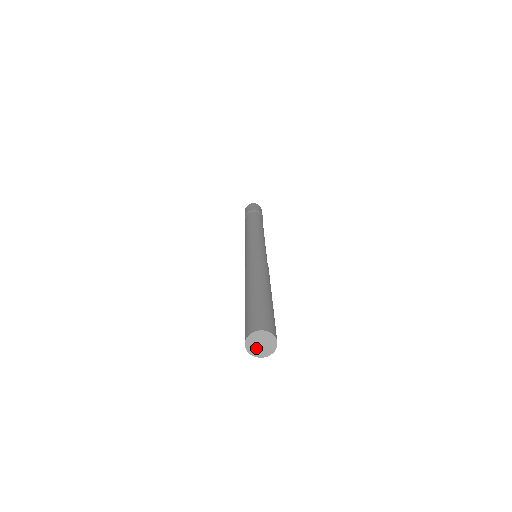
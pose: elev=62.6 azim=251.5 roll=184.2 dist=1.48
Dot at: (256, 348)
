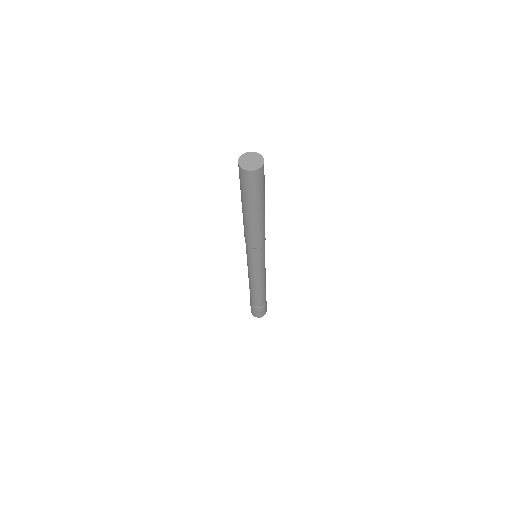
Dot at: (248, 165)
